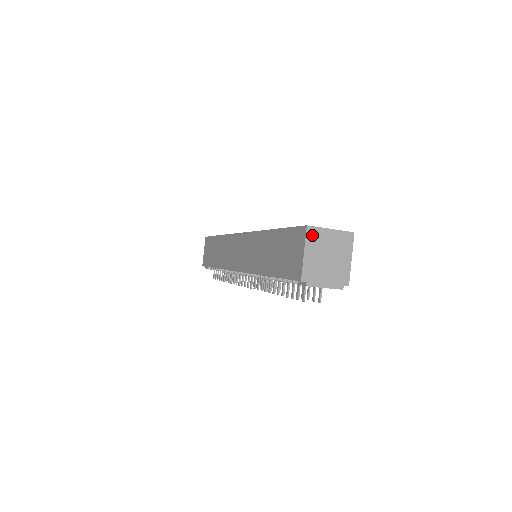
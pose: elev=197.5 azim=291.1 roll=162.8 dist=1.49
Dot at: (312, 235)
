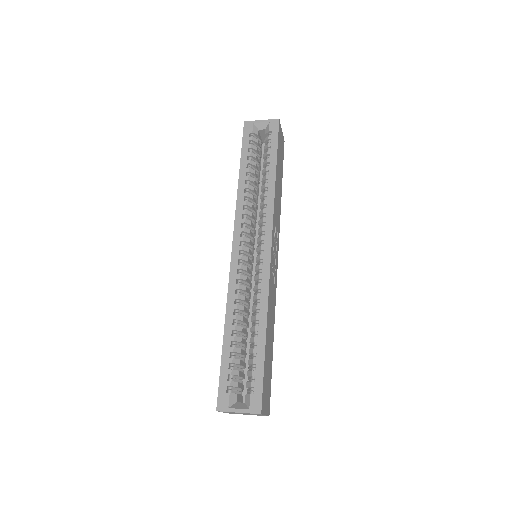
Dot at: occluded
